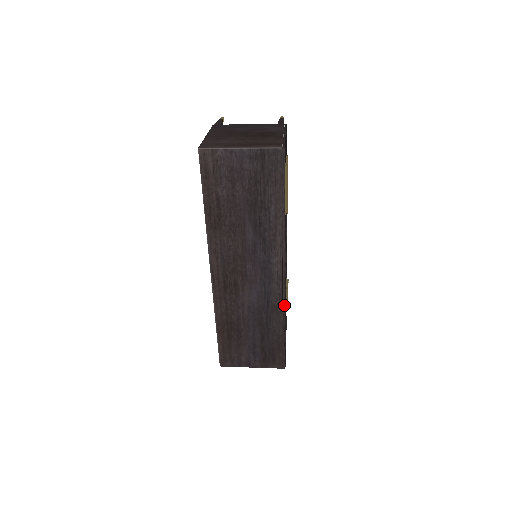
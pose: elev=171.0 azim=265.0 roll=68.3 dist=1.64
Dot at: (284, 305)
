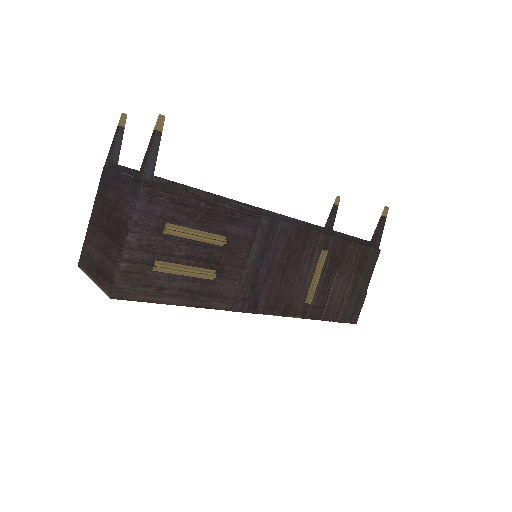
Dot at: occluded
